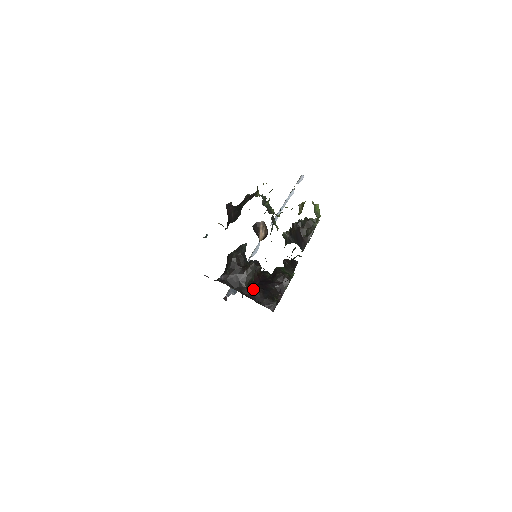
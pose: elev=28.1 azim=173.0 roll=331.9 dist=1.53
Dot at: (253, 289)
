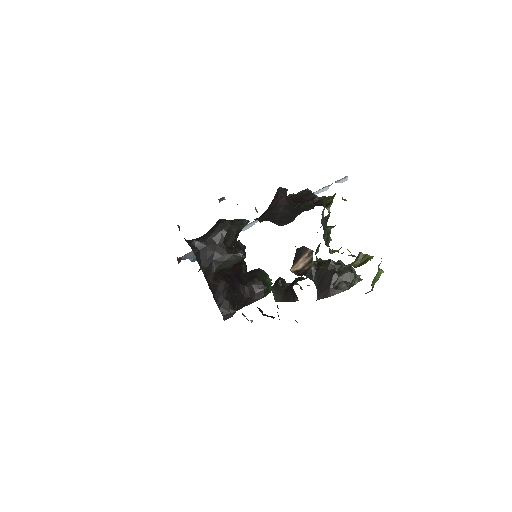
Dot at: (220, 279)
